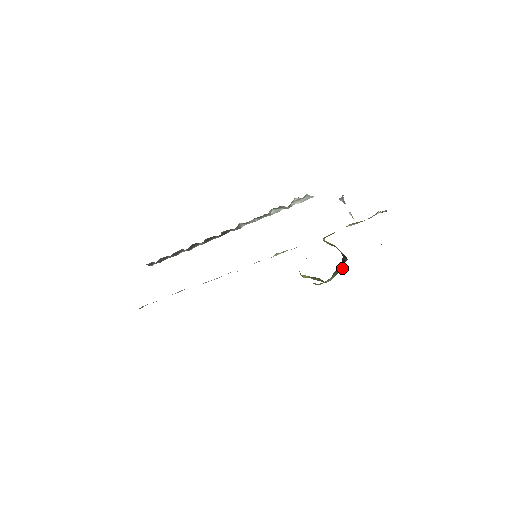
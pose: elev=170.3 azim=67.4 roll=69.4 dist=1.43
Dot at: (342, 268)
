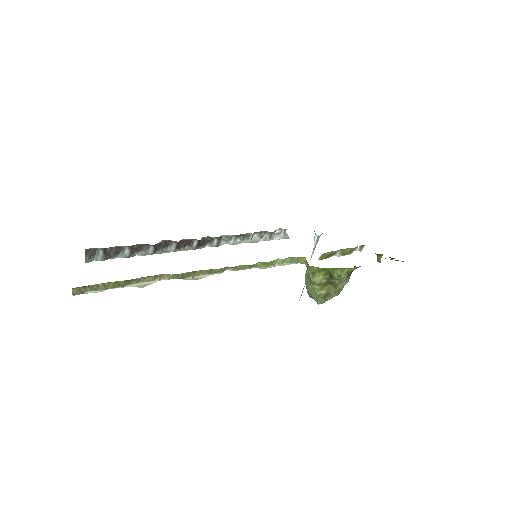
Dot at: (338, 294)
